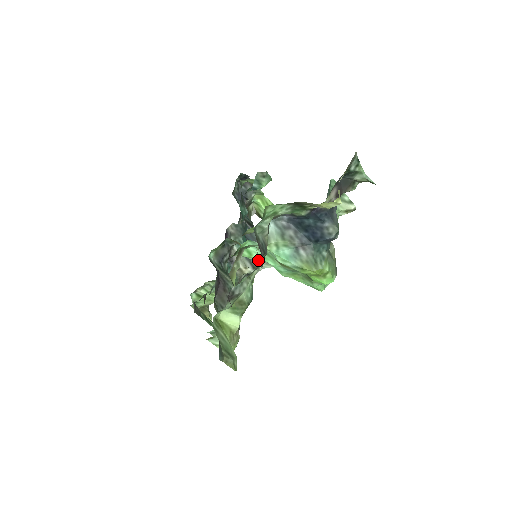
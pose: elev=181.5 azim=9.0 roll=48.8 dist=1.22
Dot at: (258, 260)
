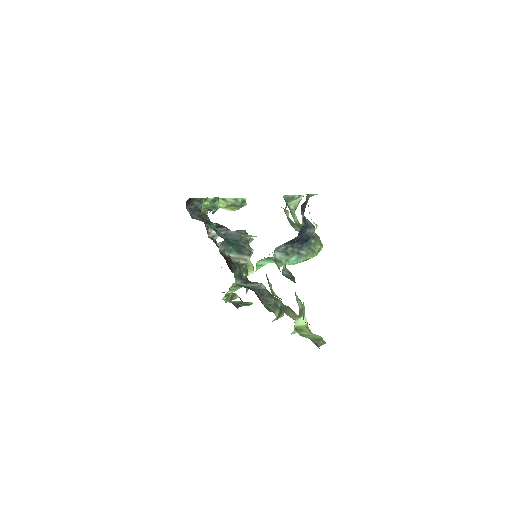
Dot at: (247, 247)
